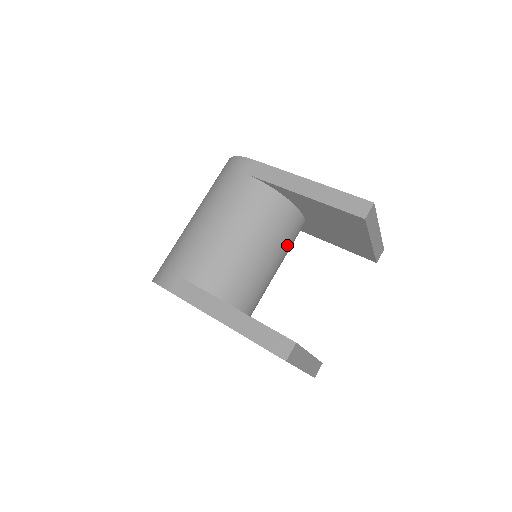
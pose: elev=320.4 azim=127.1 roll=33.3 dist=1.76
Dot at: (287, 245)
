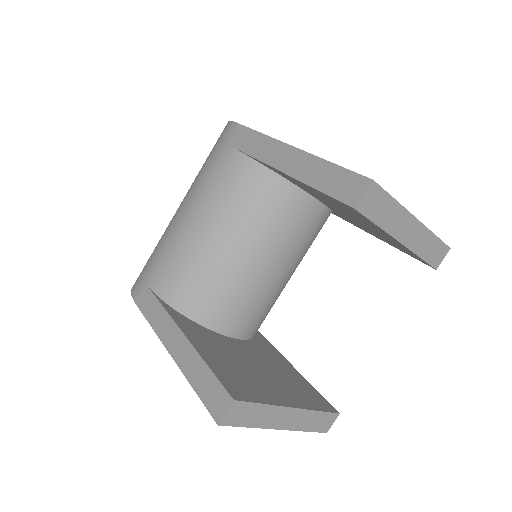
Dot at: (293, 242)
